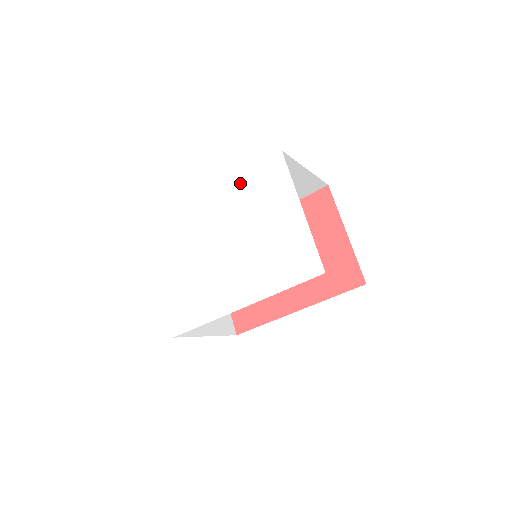
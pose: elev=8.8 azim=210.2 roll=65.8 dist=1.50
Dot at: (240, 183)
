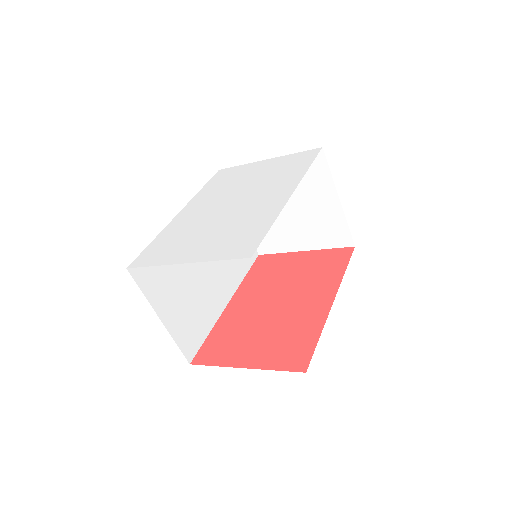
Dot at: (203, 192)
